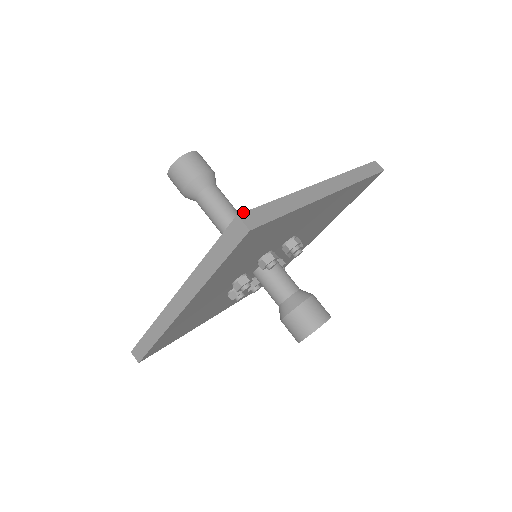
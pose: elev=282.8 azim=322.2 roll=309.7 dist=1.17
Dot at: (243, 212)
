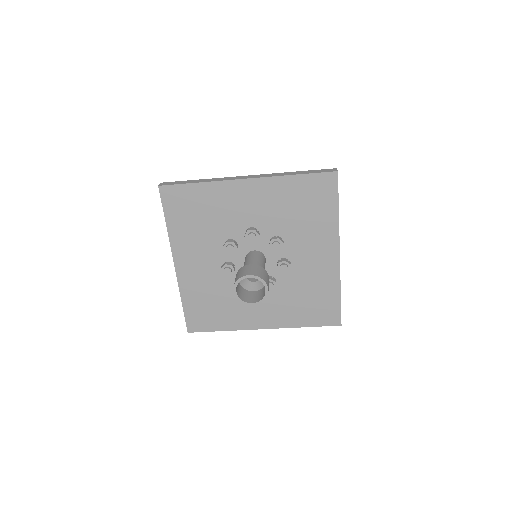
Dot at: occluded
